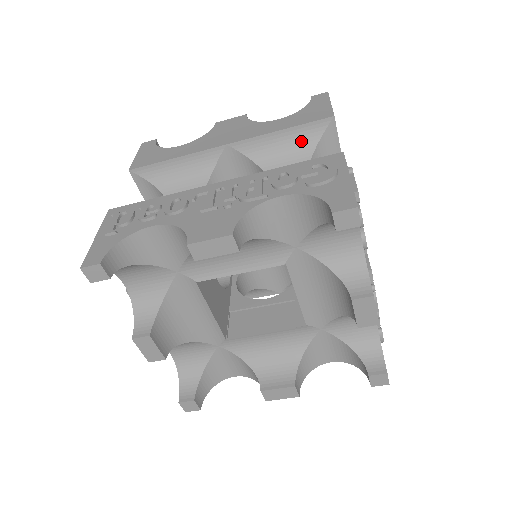
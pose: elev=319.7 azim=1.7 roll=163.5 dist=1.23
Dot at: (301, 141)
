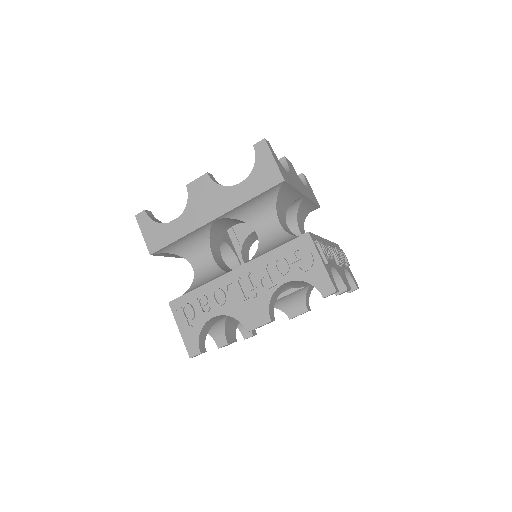
Dot at: (265, 198)
